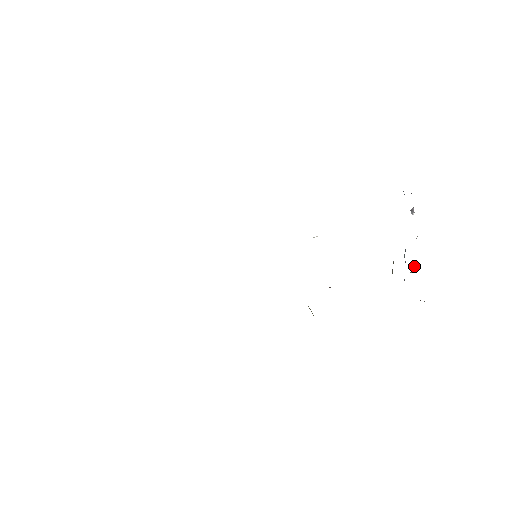
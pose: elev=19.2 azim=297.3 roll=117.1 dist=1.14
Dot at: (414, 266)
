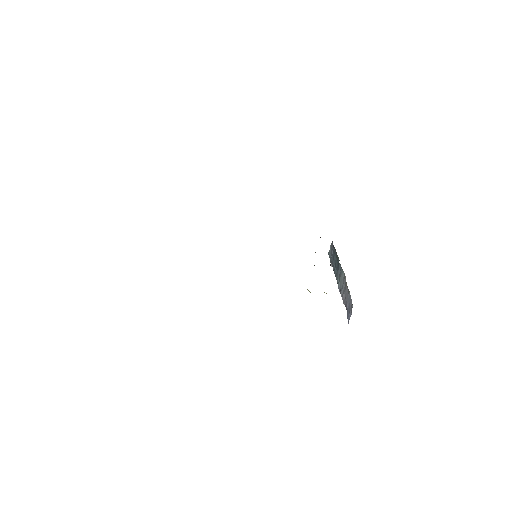
Dot at: occluded
